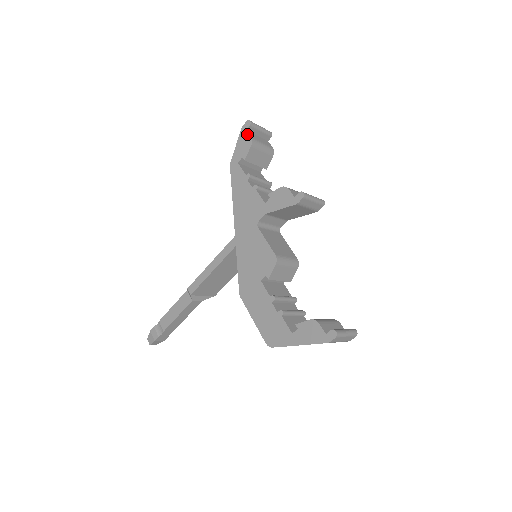
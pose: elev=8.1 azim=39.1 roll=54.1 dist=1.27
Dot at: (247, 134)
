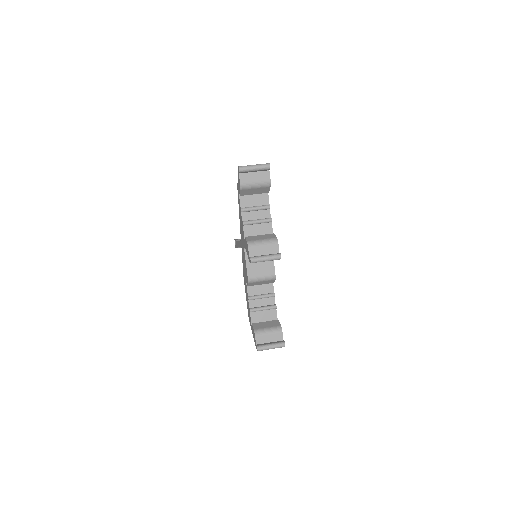
Dot at: (239, 178)
